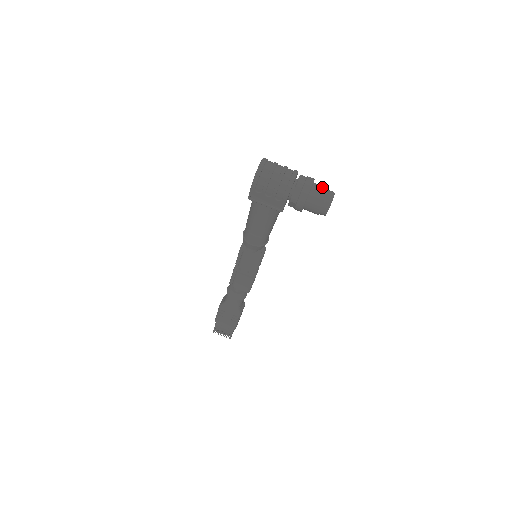
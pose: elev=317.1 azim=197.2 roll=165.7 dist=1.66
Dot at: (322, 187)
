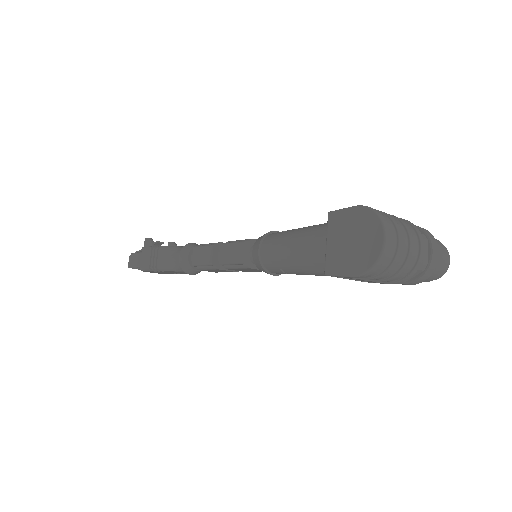
Dot at: (442, 253)
